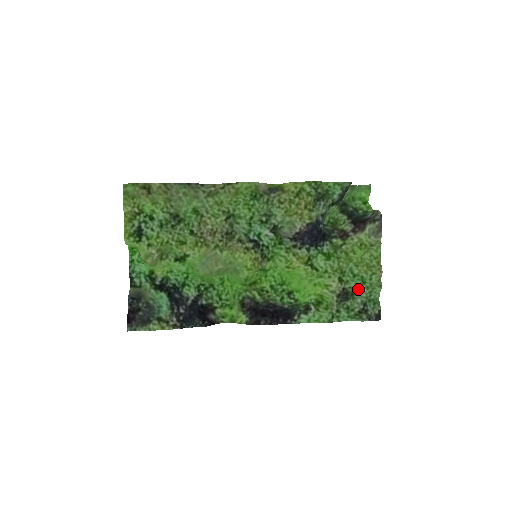
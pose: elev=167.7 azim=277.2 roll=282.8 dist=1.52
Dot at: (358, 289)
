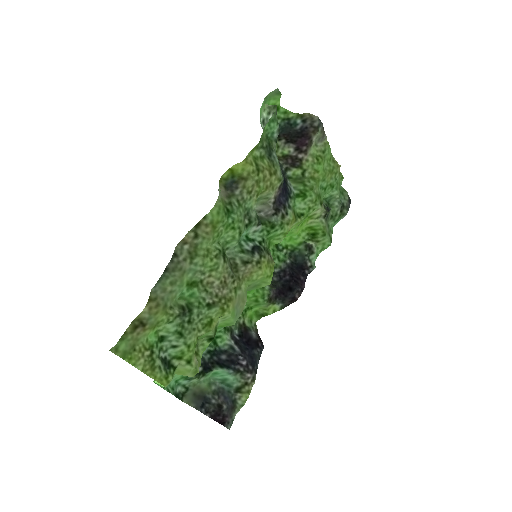
Dot at: (330, 196)
